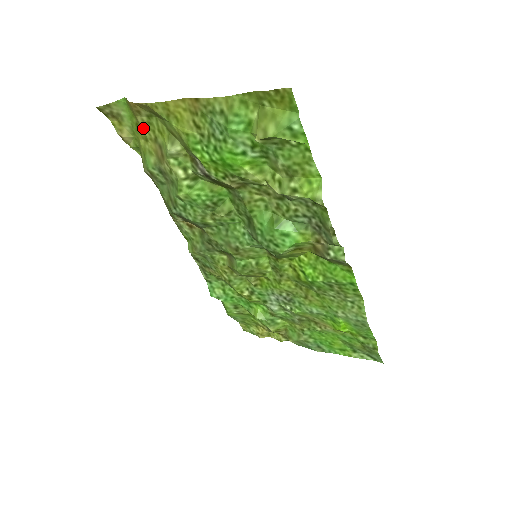
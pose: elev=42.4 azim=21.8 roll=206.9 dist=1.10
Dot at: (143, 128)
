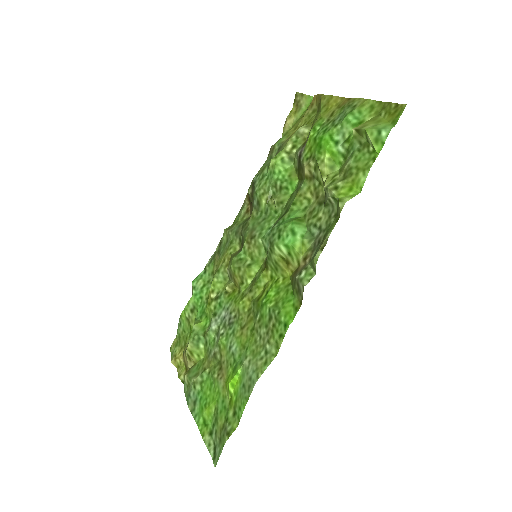
Dot at: (303, 119)
